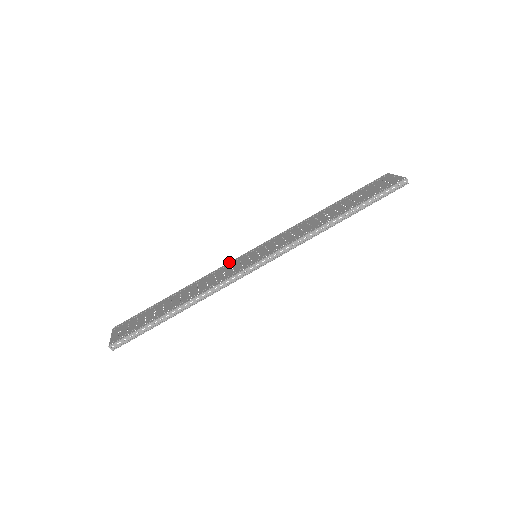
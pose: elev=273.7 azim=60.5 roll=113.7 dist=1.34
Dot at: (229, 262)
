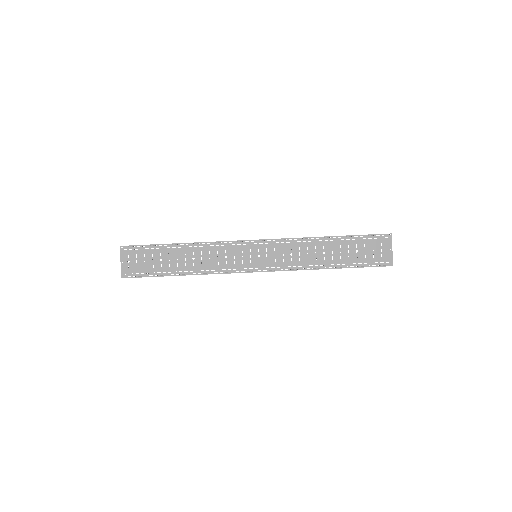
Dot at: (233, 241)
